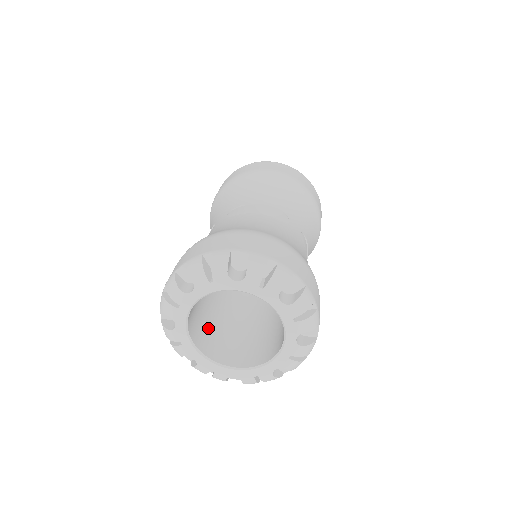
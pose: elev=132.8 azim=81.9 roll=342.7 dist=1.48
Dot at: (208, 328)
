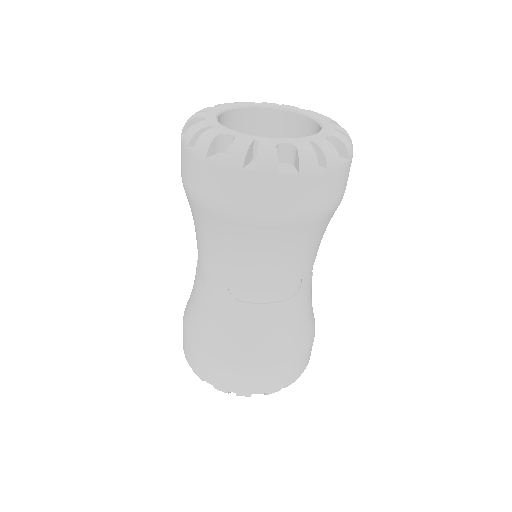
Dot at: occluded
